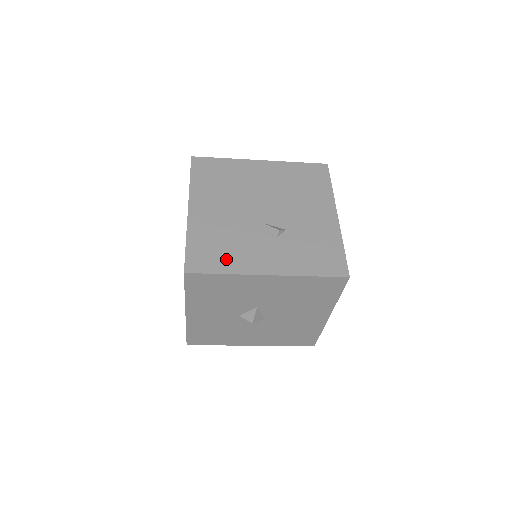
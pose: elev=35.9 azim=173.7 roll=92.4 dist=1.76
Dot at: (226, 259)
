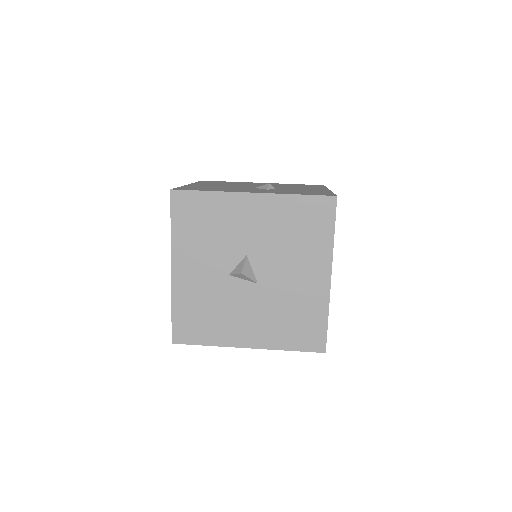
Dot at: (214, 189)
